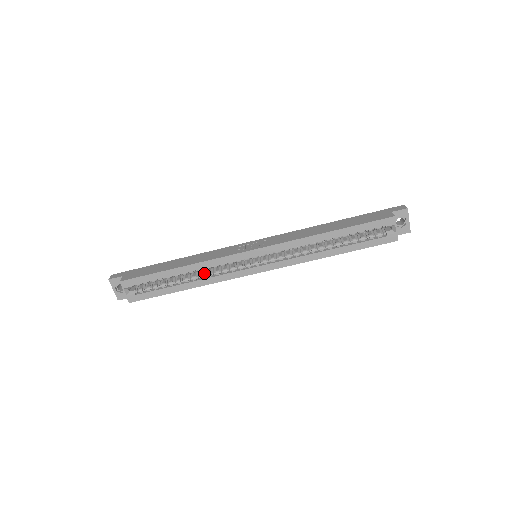
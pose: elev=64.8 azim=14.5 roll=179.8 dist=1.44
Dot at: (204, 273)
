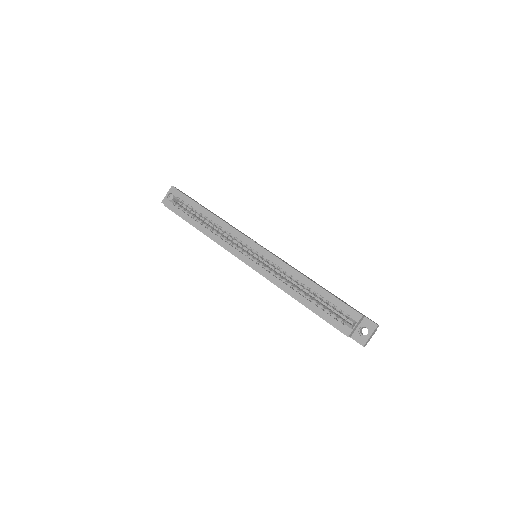
Dot at: (218, 232)
